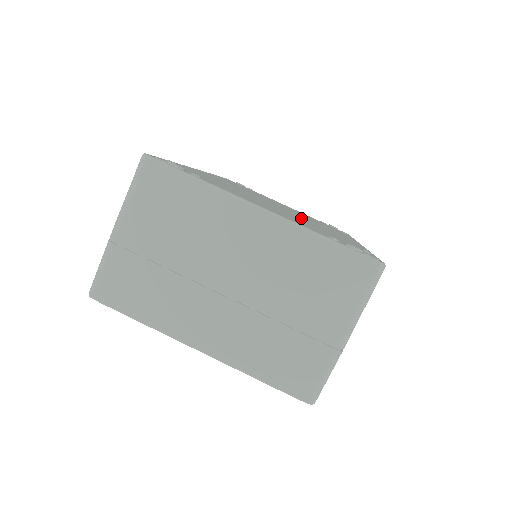
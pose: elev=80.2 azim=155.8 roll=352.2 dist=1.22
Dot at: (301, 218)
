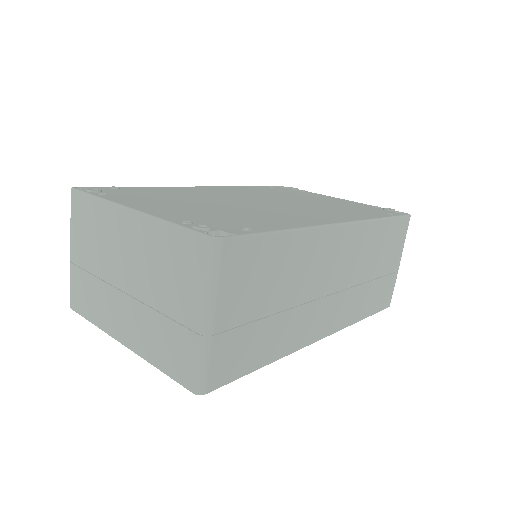
Dot at: (258, 209)
